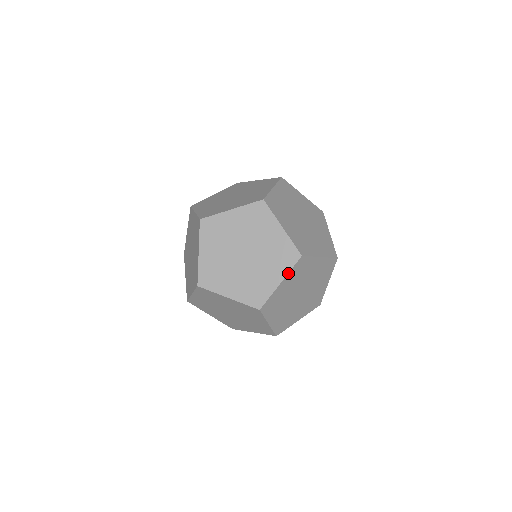
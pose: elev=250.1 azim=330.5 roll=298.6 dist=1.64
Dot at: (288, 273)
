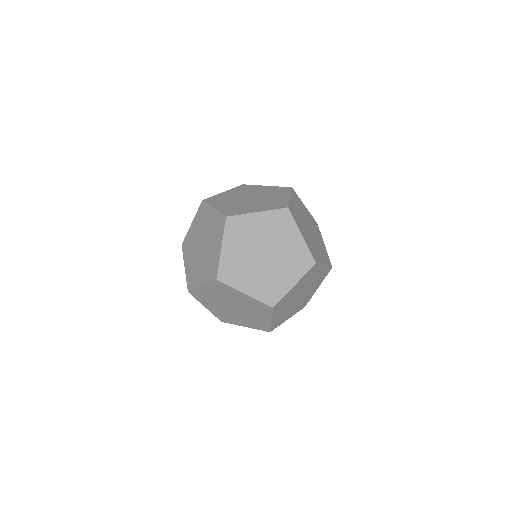
Dot at: (272, 316)
